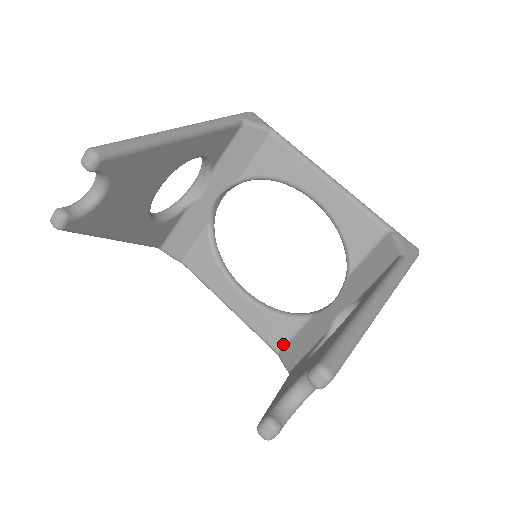
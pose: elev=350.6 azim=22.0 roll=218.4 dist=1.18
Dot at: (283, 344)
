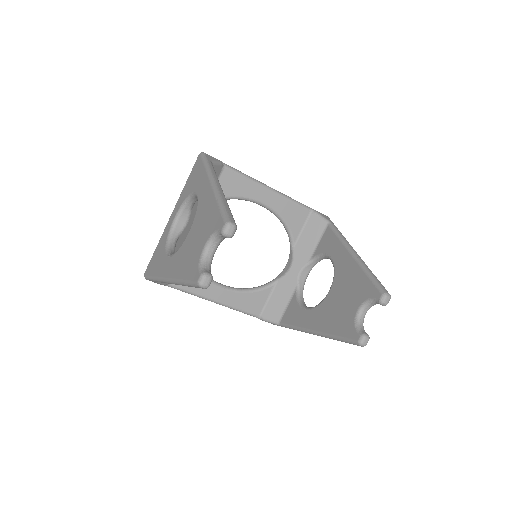
Dot at: (262, 309)
